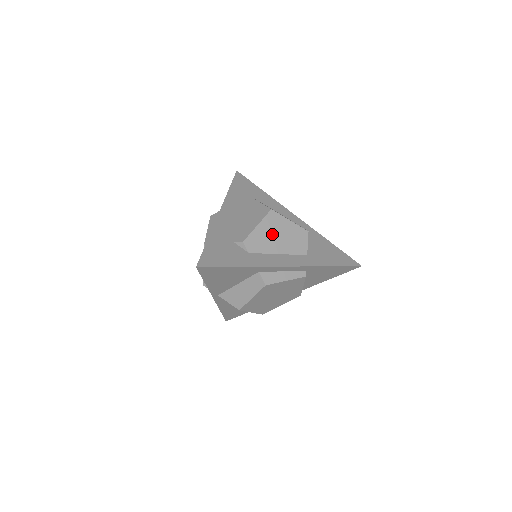
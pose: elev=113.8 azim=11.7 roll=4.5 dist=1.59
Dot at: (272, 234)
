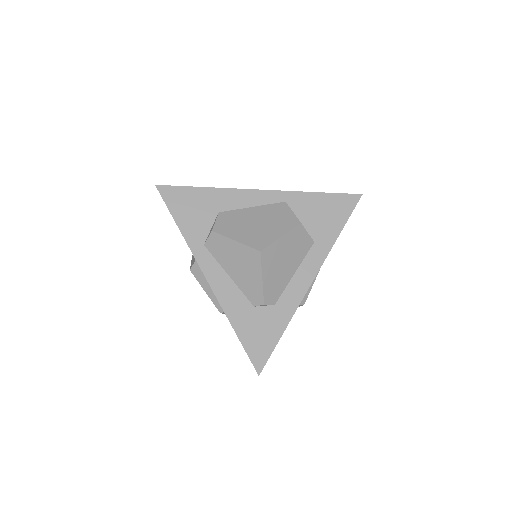
Dot at: (278, 268)
